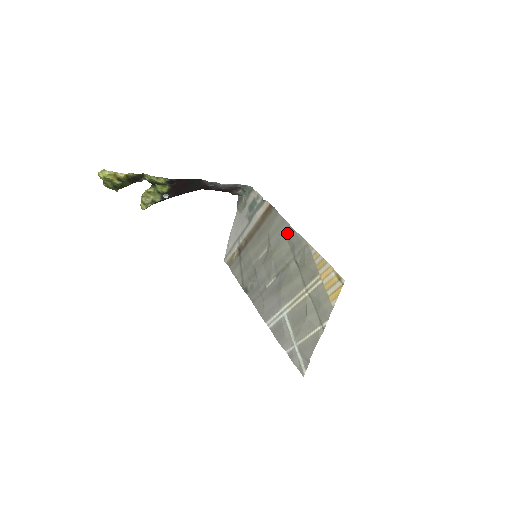
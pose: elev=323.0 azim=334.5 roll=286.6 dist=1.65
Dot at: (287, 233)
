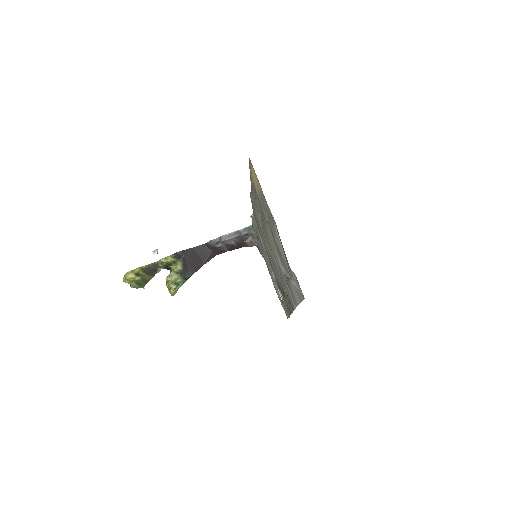
Dot at: (254, 207)
